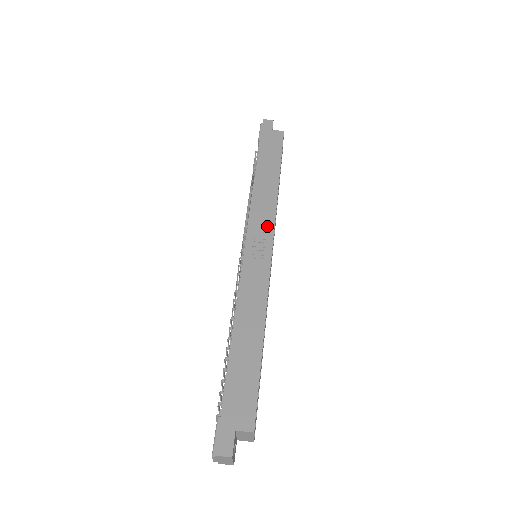
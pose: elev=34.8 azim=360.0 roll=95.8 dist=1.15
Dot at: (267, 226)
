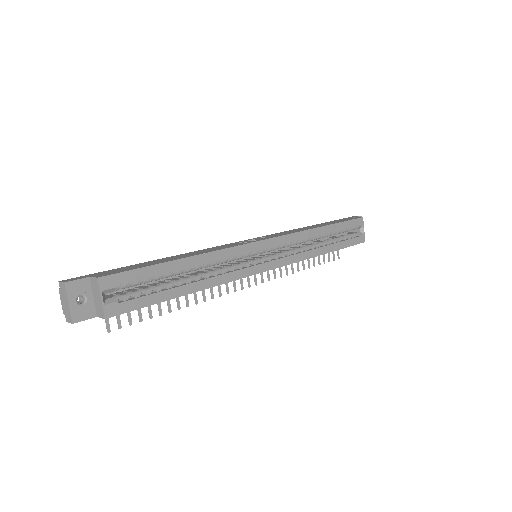
Dot at: (277, 235)
